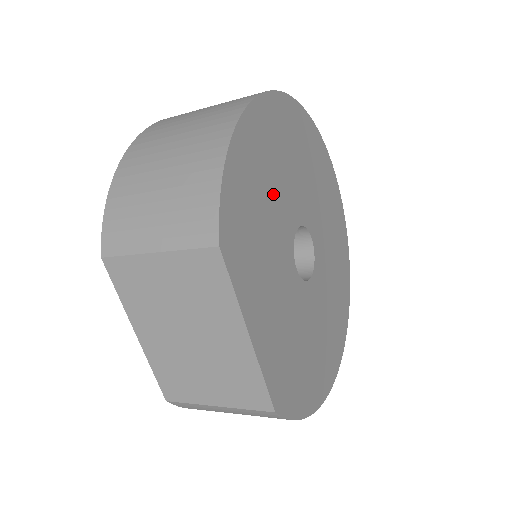
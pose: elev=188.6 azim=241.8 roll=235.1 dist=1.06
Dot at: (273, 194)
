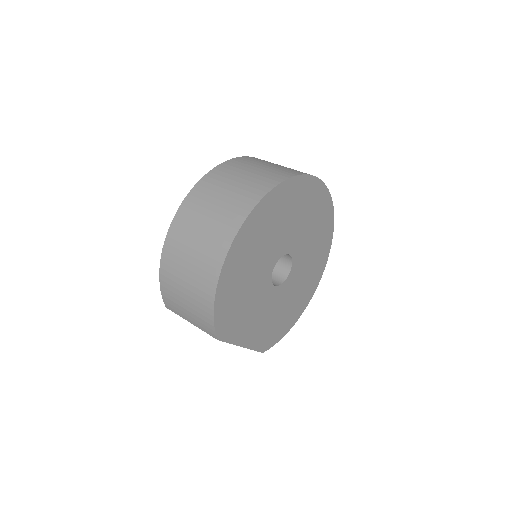
Dot at: (251, 276)
